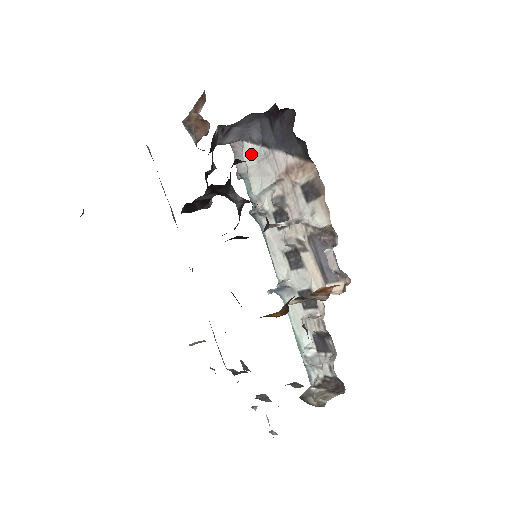
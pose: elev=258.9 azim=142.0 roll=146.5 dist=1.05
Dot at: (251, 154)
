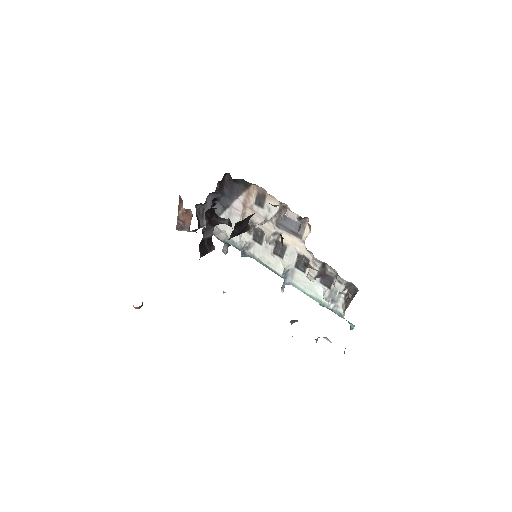
Dot at: occluded
